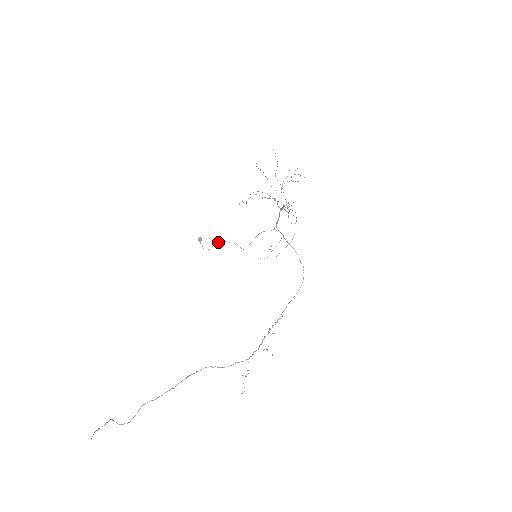
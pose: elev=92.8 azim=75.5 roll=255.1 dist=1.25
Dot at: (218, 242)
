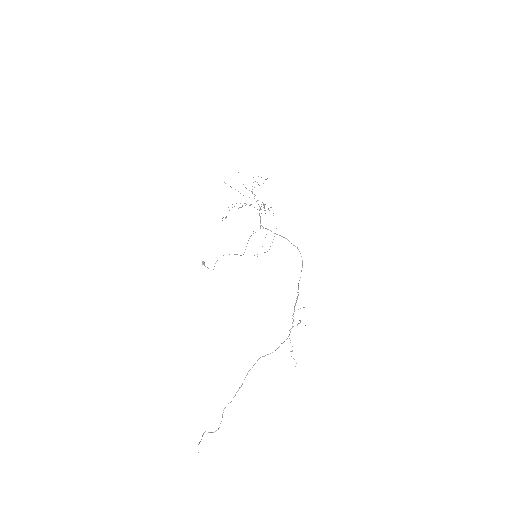
Dot at: occluded
